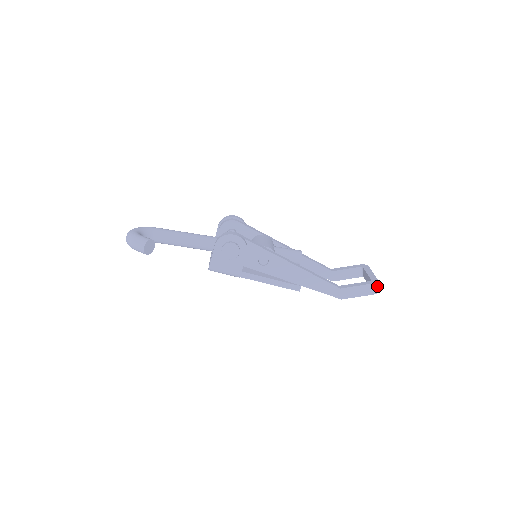
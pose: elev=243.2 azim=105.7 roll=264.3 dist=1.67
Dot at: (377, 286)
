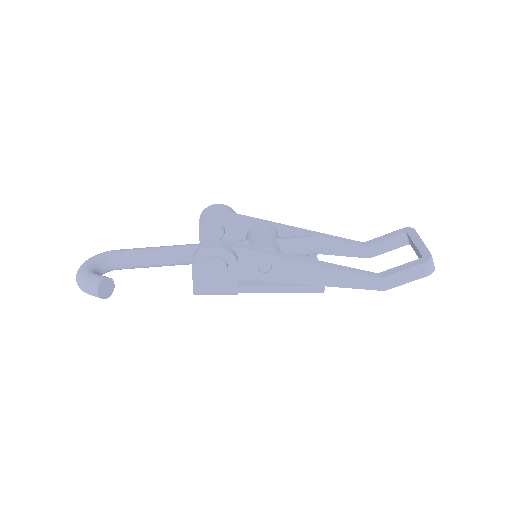
Dot at: (432, 263)
